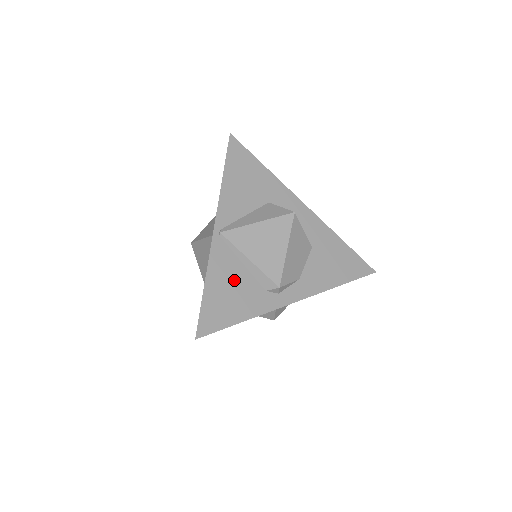
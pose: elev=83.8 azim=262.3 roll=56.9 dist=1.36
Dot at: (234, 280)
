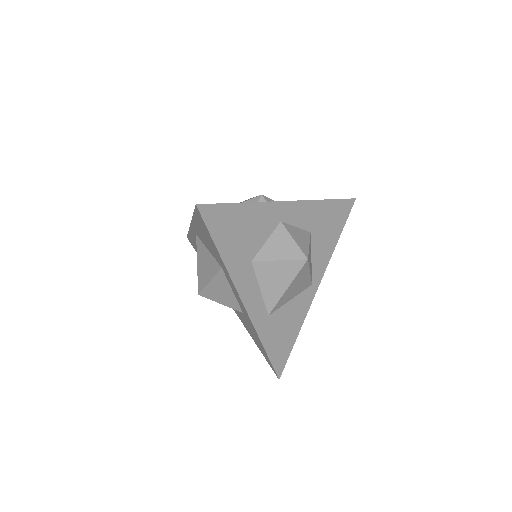
Dot at: occluded
